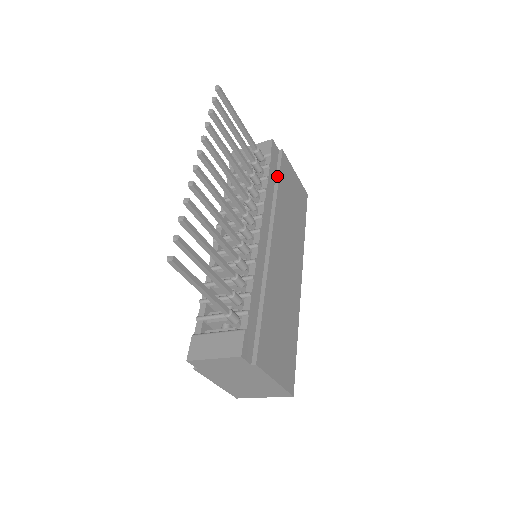
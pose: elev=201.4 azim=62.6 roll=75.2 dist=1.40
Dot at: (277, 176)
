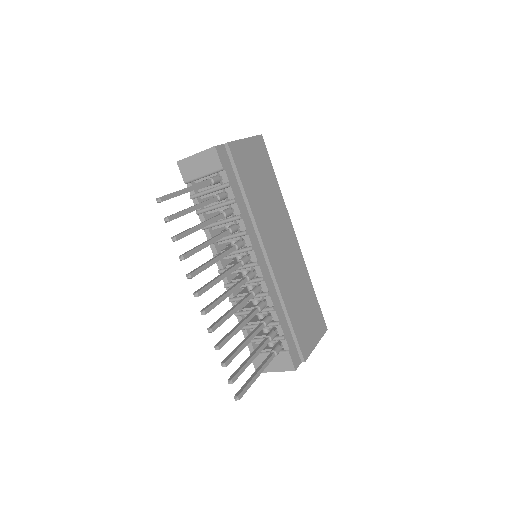
Dot at: (239, 183)
